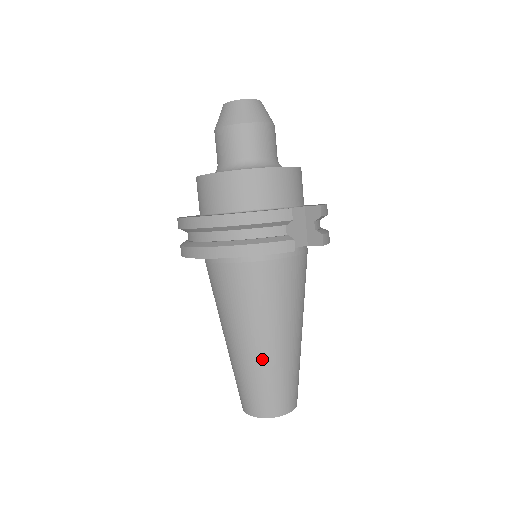
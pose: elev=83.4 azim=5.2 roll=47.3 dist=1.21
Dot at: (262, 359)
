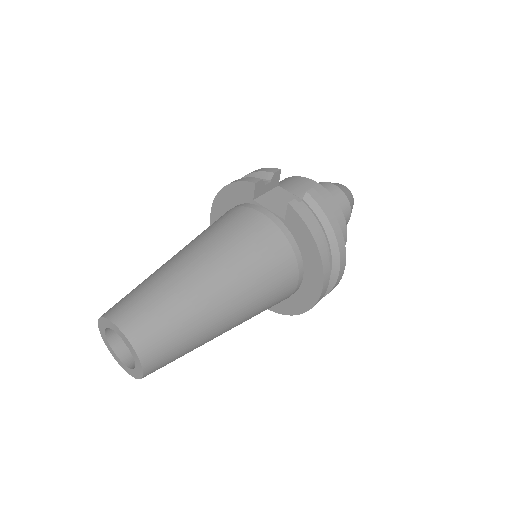
Dot at: (161, 267)
